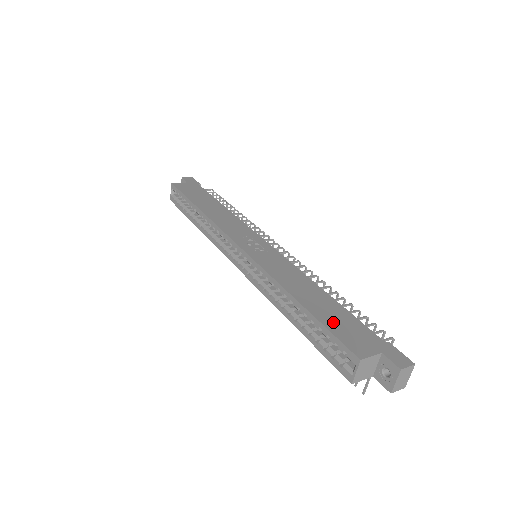
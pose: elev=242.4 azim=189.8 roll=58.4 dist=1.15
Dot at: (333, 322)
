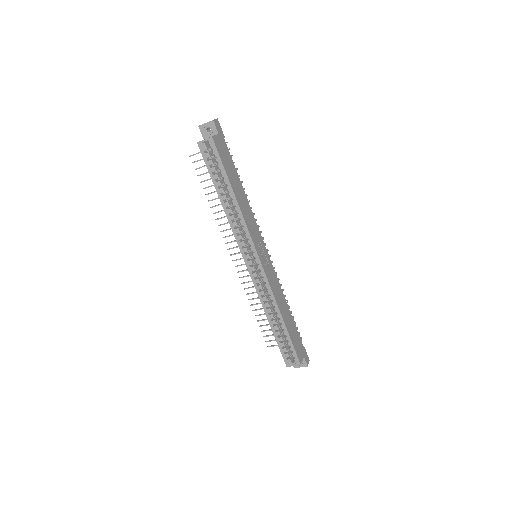
Dot at: (293, 337)
